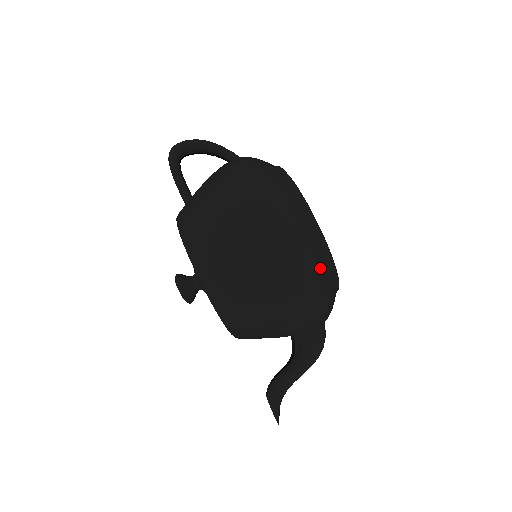
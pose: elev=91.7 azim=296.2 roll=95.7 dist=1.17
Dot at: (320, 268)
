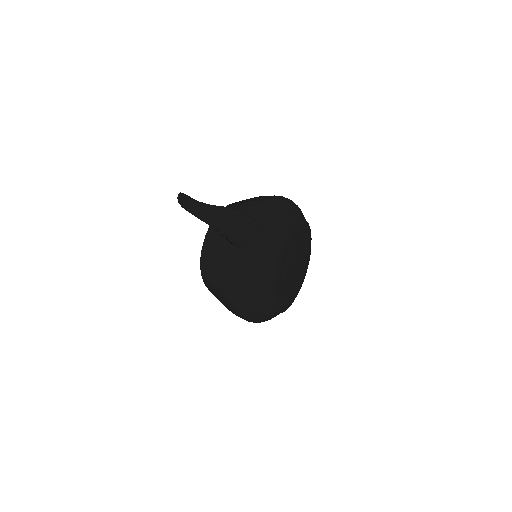
Dot at: (293, 207)
